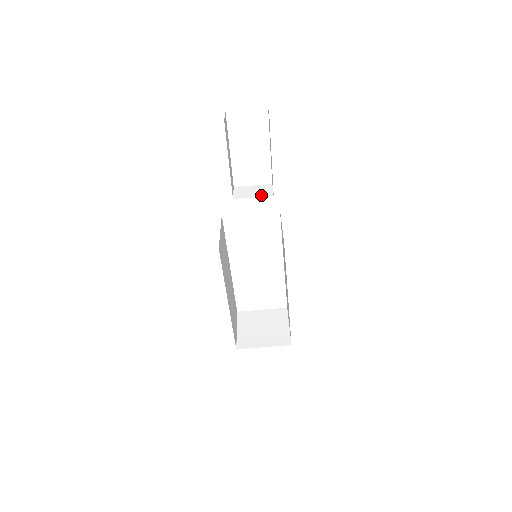
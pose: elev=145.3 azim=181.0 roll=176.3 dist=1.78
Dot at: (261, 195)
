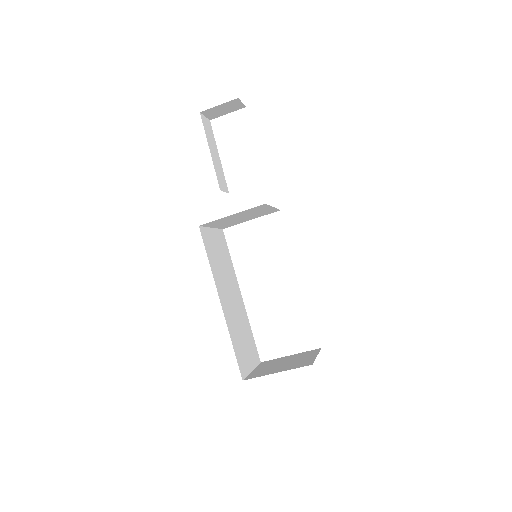
Dot at: occluded
